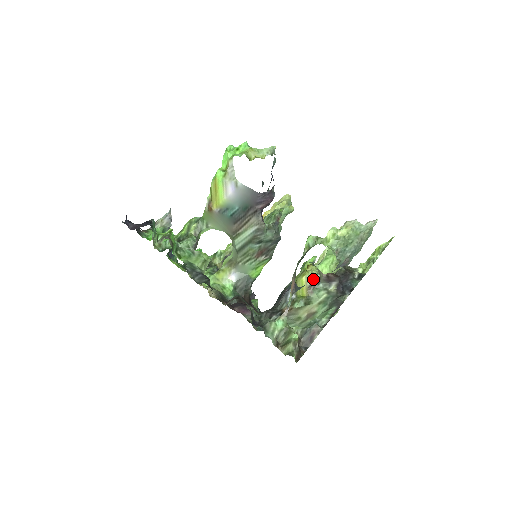
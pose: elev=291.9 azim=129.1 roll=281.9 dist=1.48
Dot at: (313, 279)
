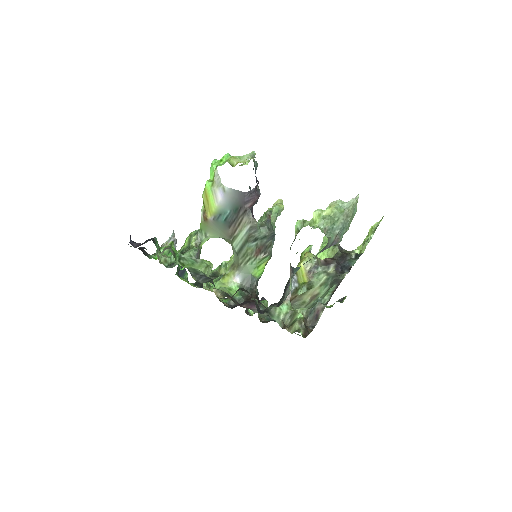
Dot at: (311, 264)
